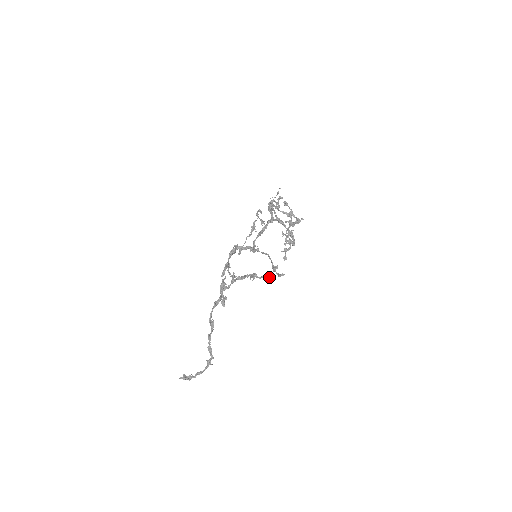
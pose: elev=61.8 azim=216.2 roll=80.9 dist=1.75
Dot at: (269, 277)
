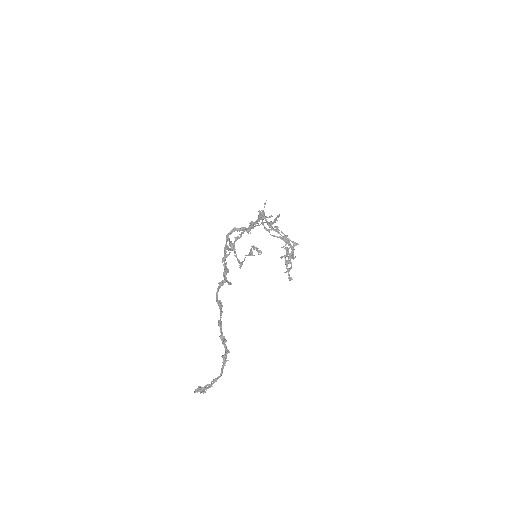
Dot at: (264, 212)
